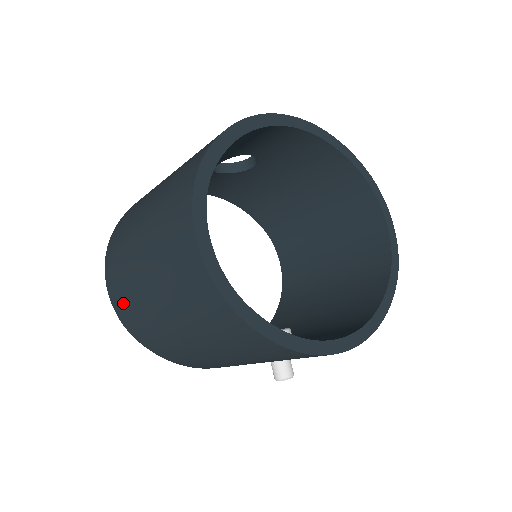
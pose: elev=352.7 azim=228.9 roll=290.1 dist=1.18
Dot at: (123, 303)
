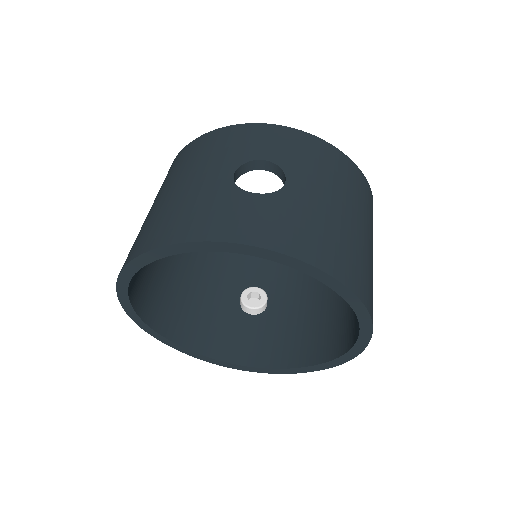
Dot at: occluded
